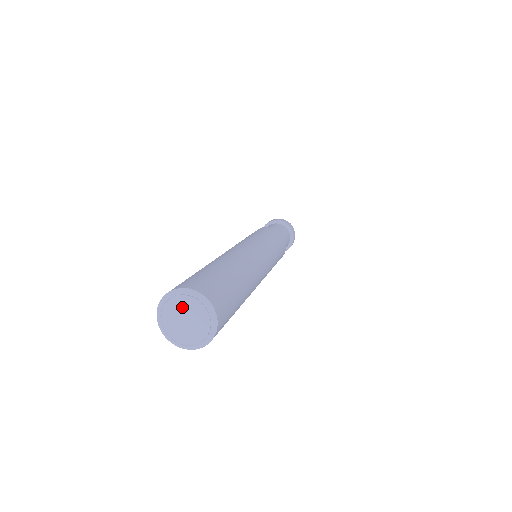
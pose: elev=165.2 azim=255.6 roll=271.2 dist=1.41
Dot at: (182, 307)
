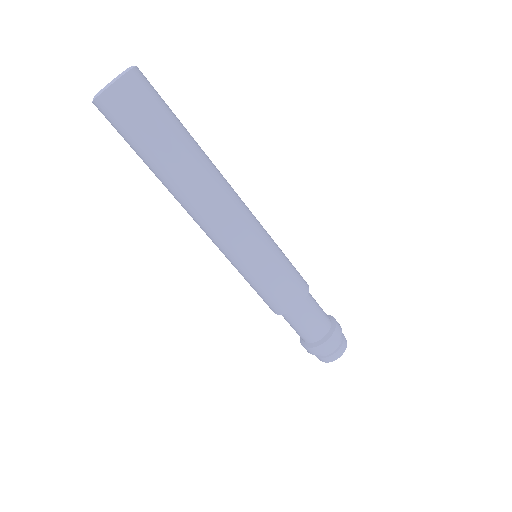
Dot at: occluded
